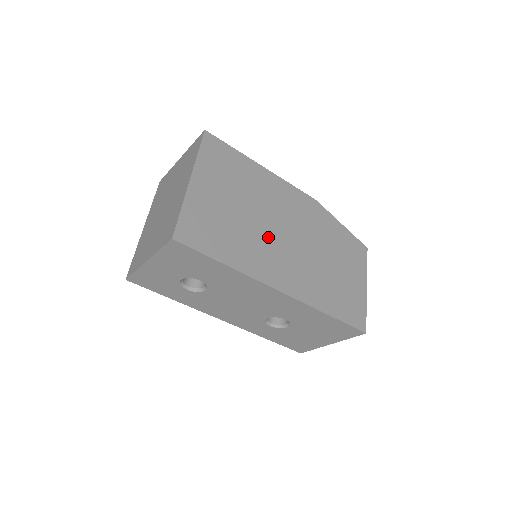
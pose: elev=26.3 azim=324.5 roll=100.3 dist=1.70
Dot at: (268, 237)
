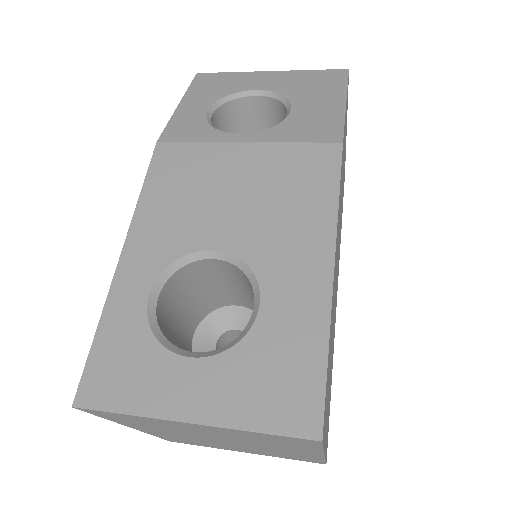
Dot at: occluded
